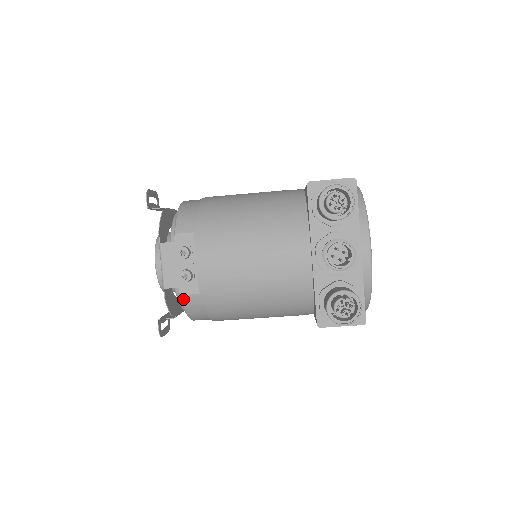
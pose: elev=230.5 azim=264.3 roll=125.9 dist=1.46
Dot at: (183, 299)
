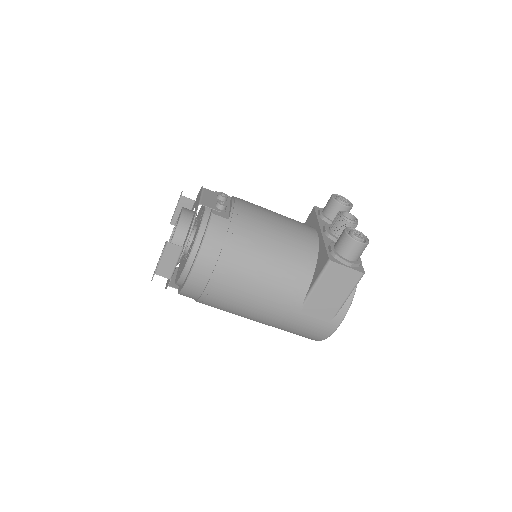
Dot at: (212, 218)
